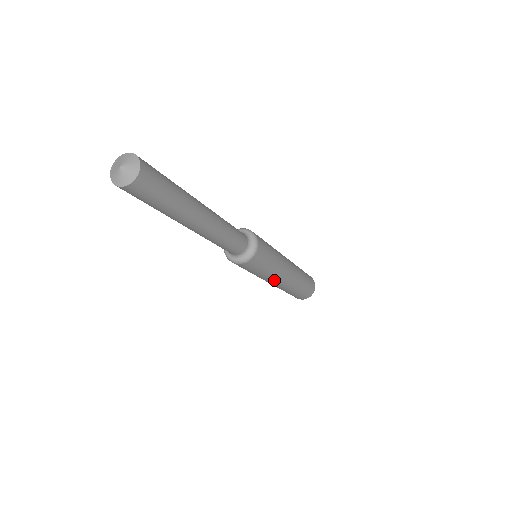
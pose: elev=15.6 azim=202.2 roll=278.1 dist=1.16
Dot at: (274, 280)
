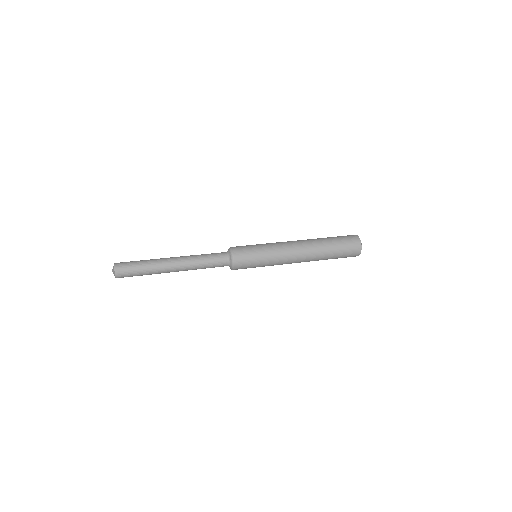
Dot at: (285, 263)
